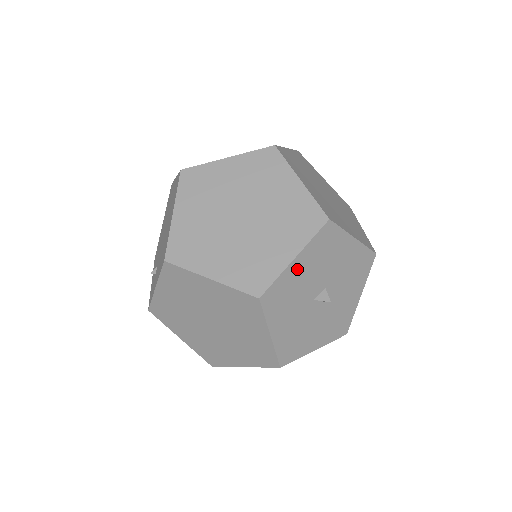
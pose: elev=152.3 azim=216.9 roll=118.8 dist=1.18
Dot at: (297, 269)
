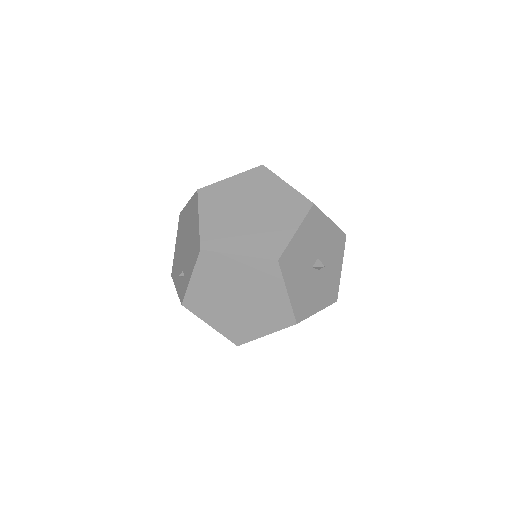
Dot at: (299, 240)
